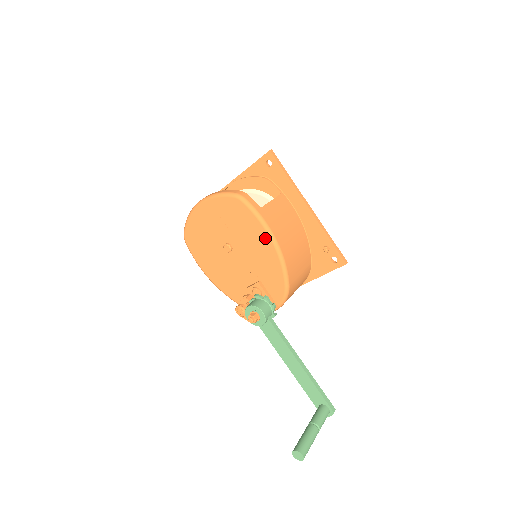
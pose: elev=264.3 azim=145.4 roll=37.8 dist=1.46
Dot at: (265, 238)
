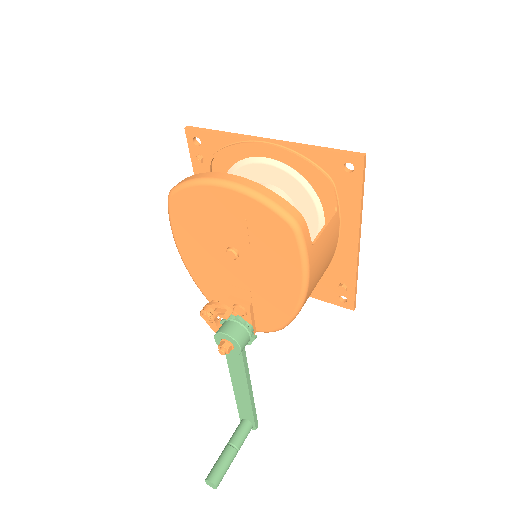
Dot at: (295, 283)
